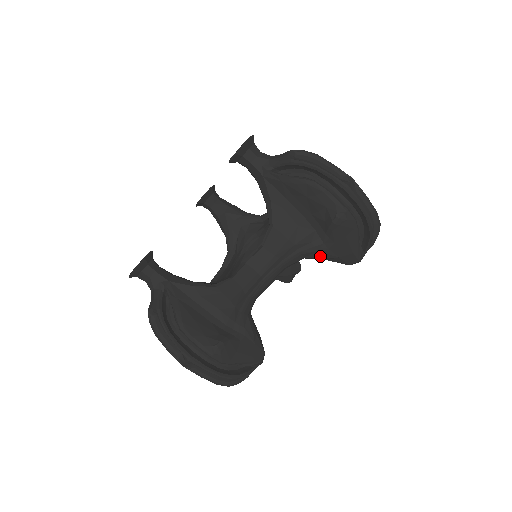
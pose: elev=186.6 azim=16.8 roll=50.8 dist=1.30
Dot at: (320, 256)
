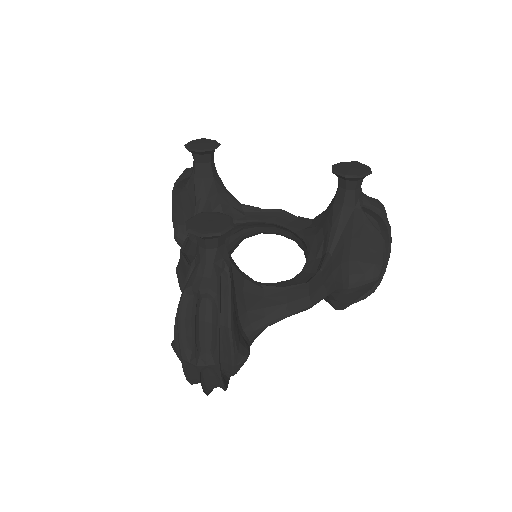
Dot at: (336, 296)
